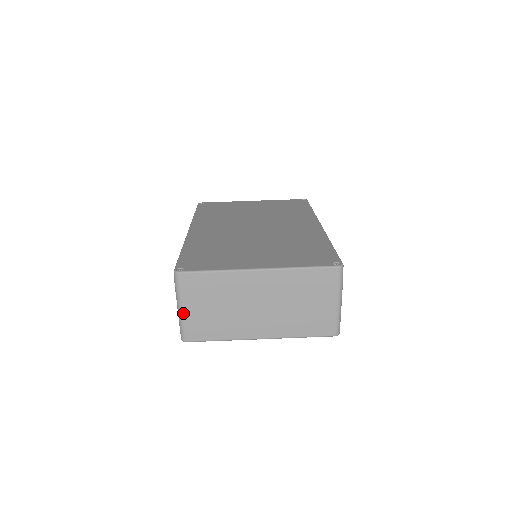
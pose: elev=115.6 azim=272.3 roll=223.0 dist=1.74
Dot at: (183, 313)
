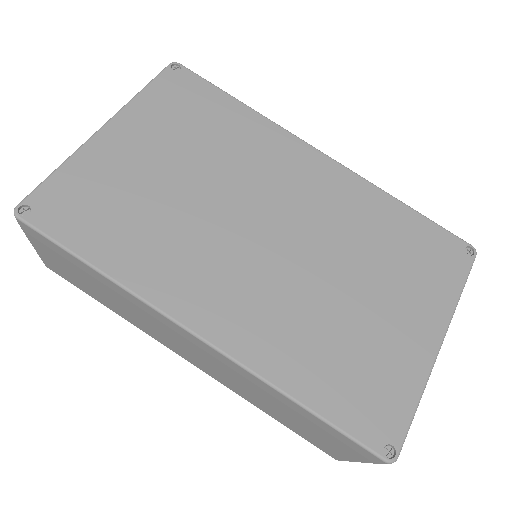
Dot at: occluded
